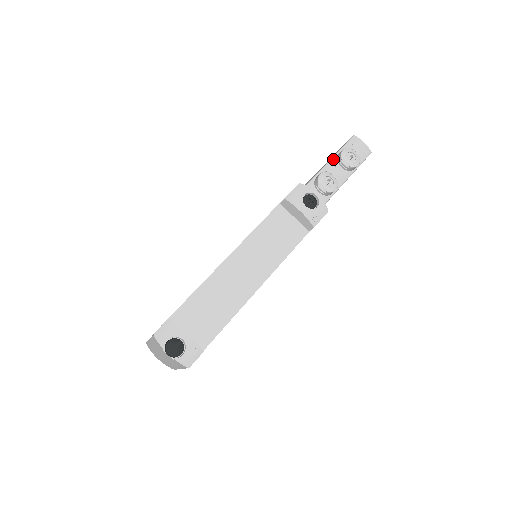
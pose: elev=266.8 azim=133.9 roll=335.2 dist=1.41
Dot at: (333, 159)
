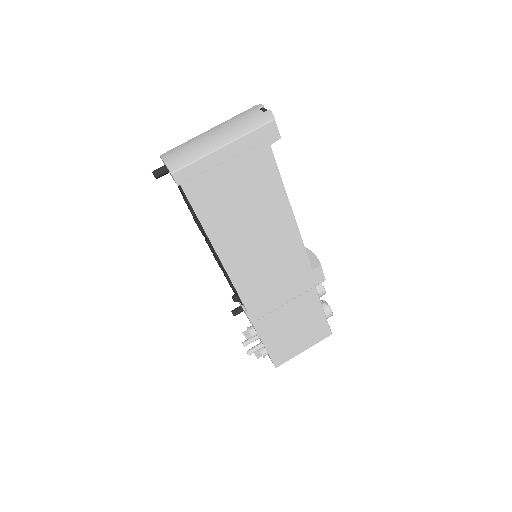
Dot at: occluded
